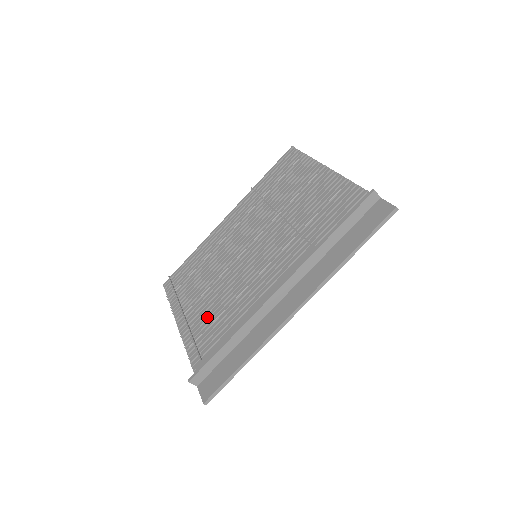
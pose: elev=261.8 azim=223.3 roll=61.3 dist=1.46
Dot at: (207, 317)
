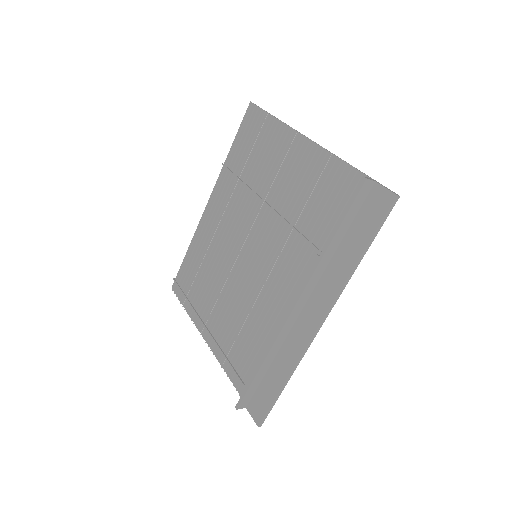
Dot at: (229, 329)
